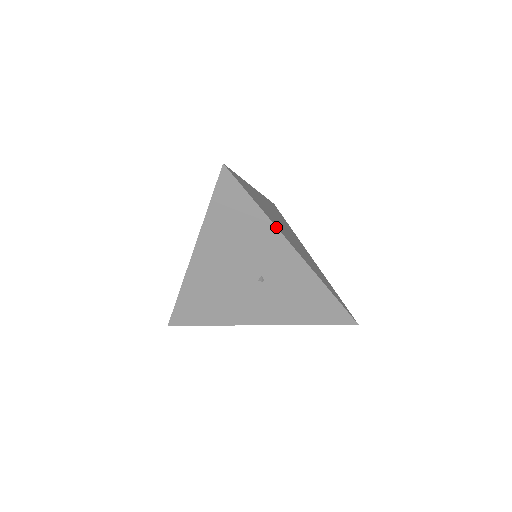
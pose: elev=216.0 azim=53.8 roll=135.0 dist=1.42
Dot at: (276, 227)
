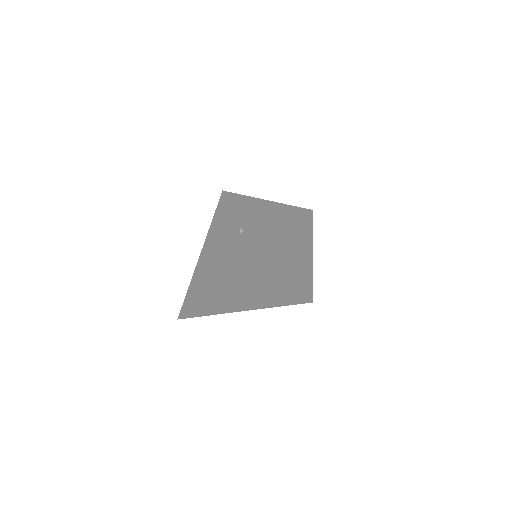
Dot at: (248, 196)
